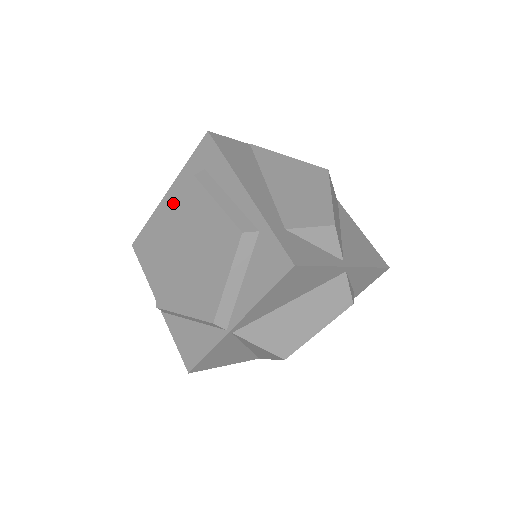
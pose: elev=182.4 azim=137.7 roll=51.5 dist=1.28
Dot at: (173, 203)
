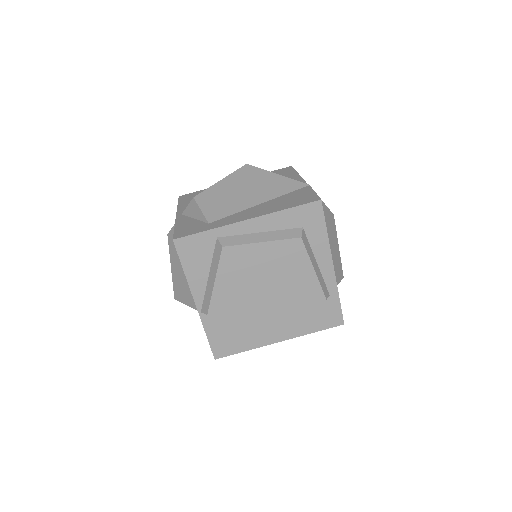
Dot at: (267, 246)
